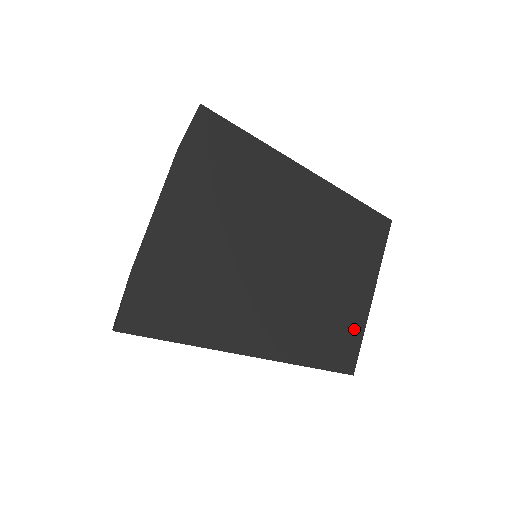
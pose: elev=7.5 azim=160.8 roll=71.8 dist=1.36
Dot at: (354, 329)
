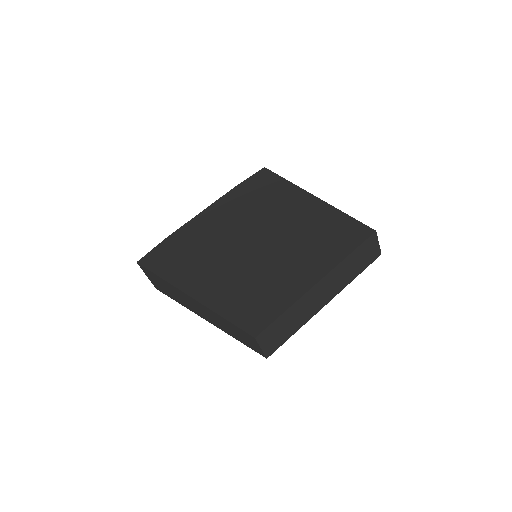
Dot at: (281, 302)
